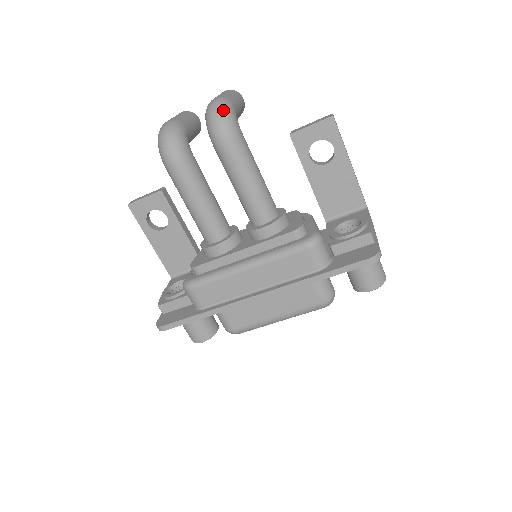
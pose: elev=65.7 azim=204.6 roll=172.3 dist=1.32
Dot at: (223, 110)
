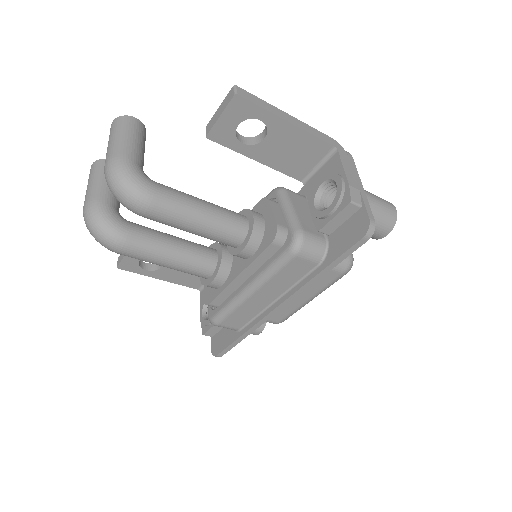
Dot at: (121, 182)
